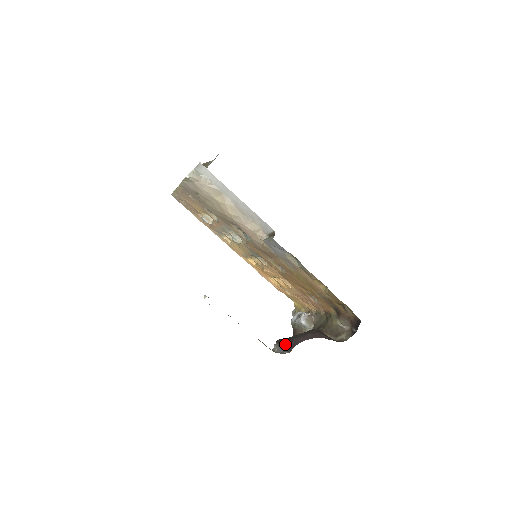
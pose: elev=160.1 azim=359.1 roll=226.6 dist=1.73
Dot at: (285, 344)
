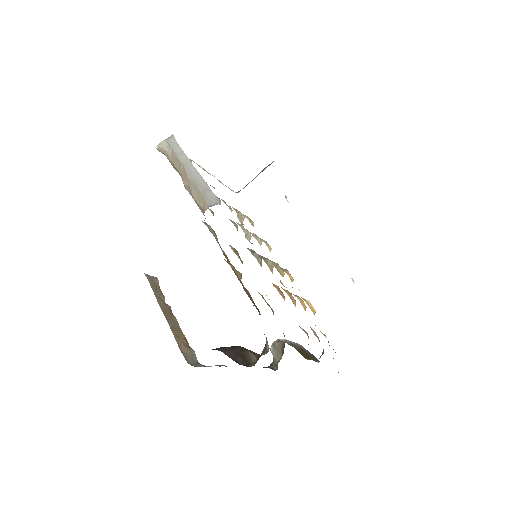
Dot at: occluded
